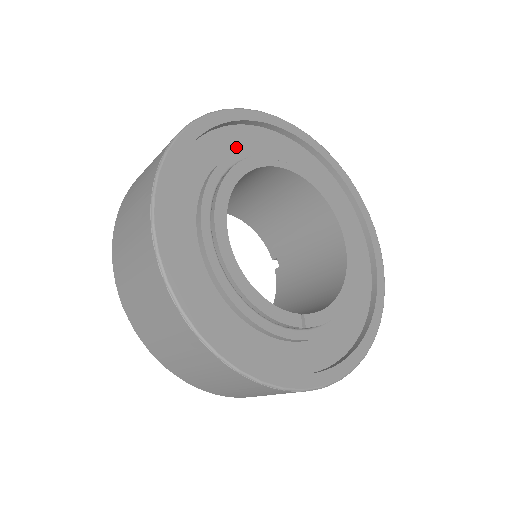
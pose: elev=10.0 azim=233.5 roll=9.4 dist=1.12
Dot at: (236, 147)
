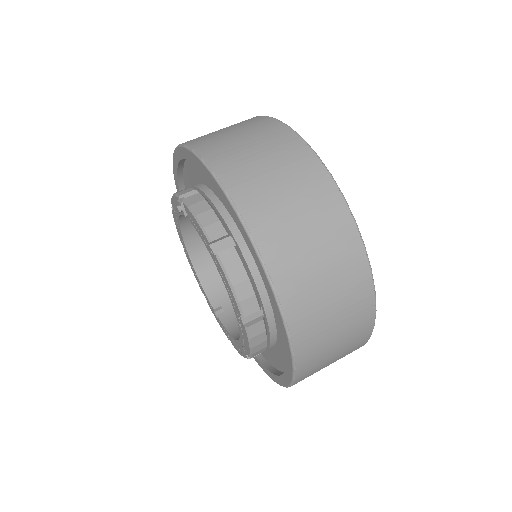
Dot at: occluded
